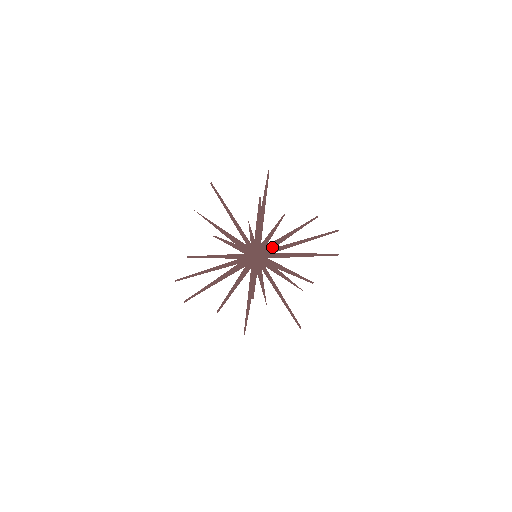
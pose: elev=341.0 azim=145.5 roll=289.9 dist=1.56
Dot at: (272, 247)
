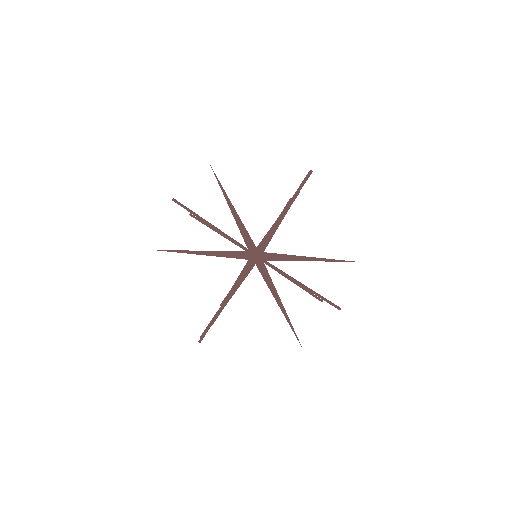
Dot at: occluded
